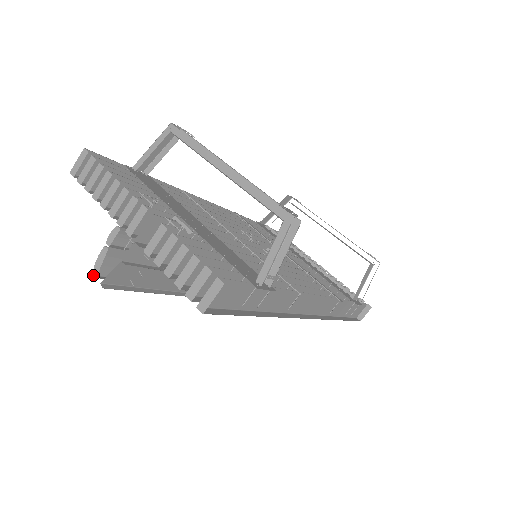
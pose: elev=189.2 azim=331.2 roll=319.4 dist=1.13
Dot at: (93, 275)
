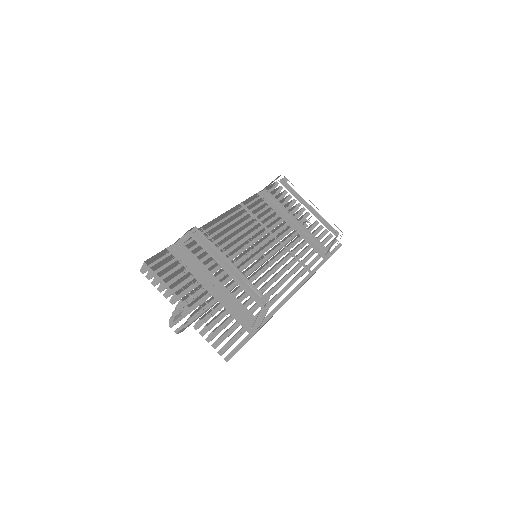
Dot at: (169, 326)
